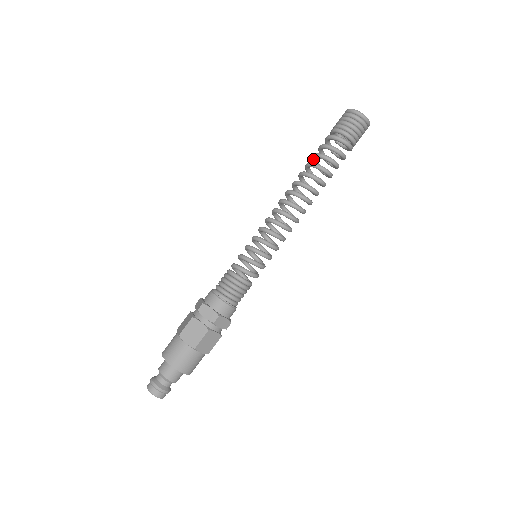
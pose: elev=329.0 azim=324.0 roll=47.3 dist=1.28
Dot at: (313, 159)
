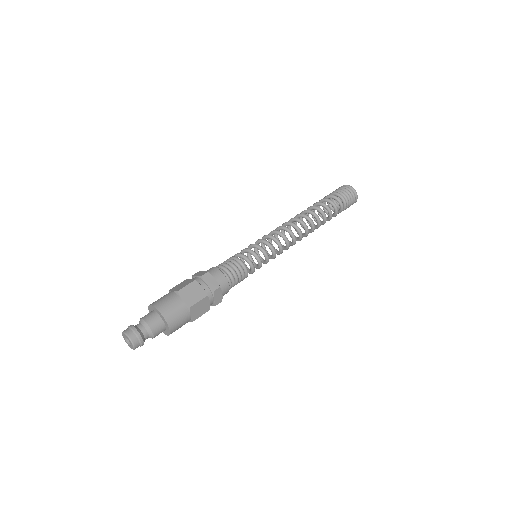
Dot at: occluded
